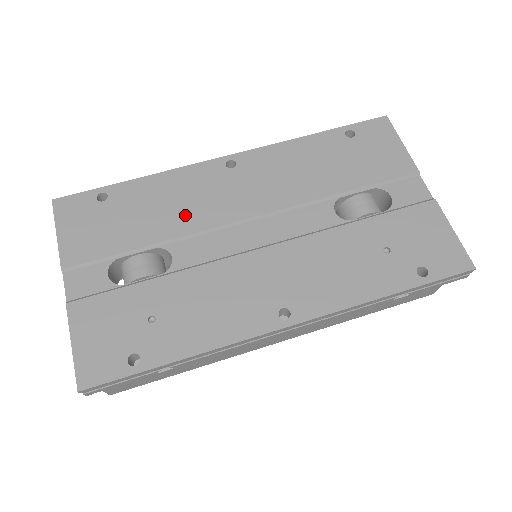
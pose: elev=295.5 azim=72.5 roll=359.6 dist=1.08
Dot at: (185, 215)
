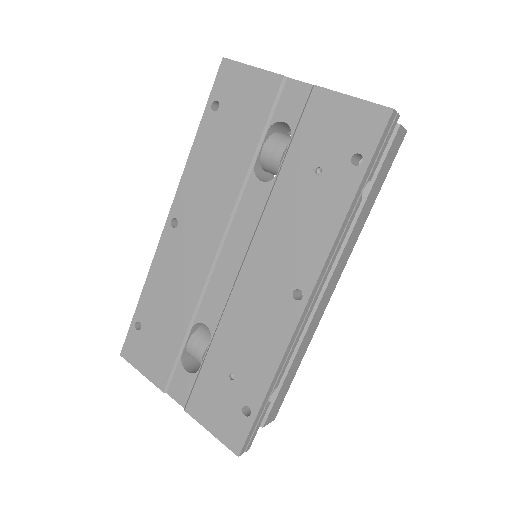
Dot at: (185, 289)
